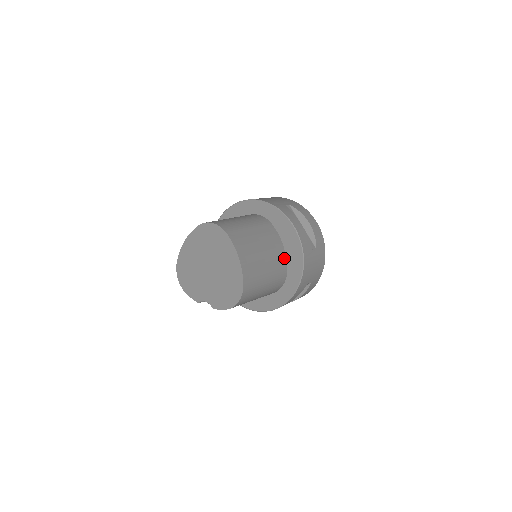
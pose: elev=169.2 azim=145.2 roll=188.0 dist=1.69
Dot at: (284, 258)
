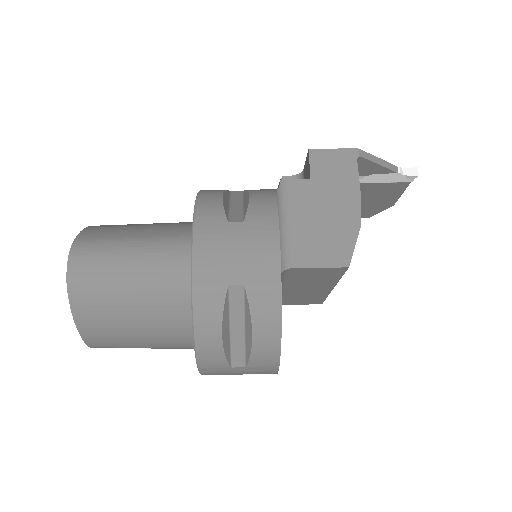
Dot at: occluded
